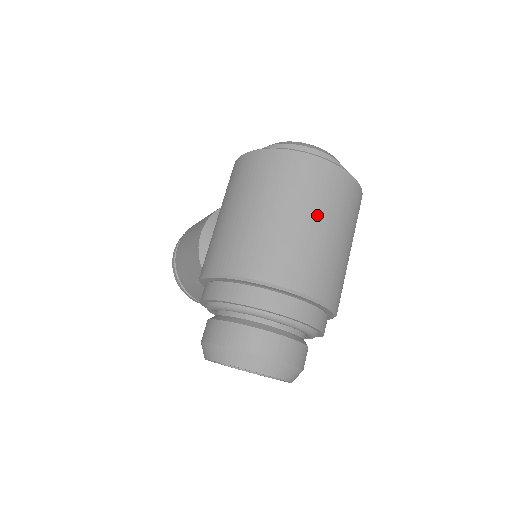
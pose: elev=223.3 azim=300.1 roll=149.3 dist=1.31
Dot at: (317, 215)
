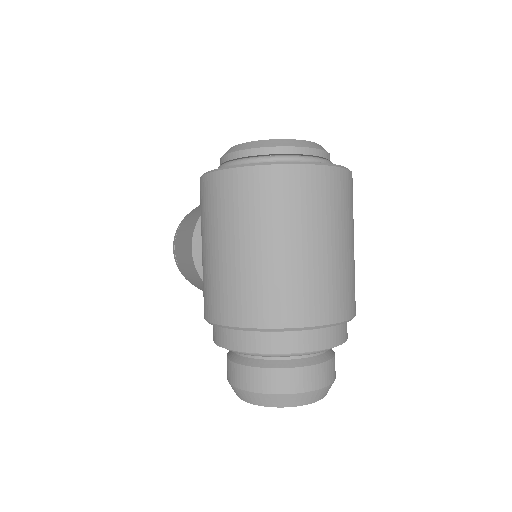
Dot at: (306, 235)
